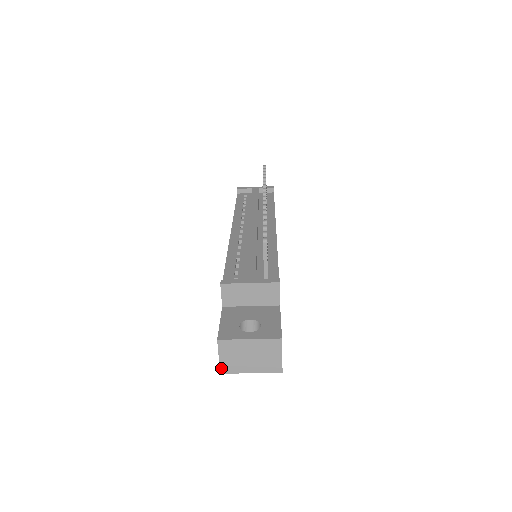
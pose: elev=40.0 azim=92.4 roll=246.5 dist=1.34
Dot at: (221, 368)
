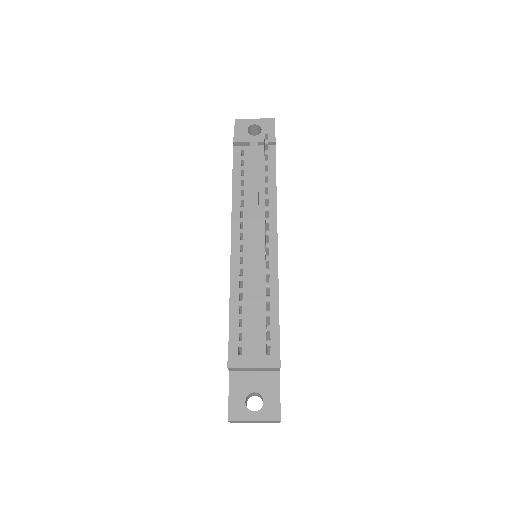
Dot at: (231, 422)
